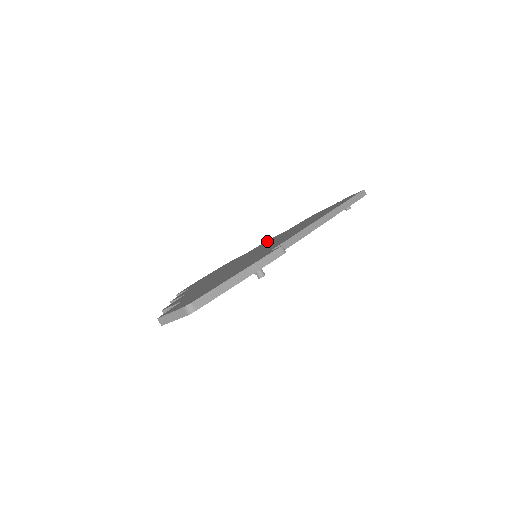
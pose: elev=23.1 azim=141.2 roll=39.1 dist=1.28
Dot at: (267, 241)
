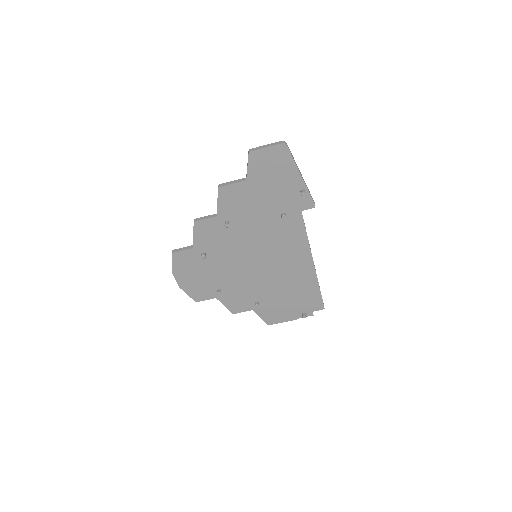
Dot at: occluded
